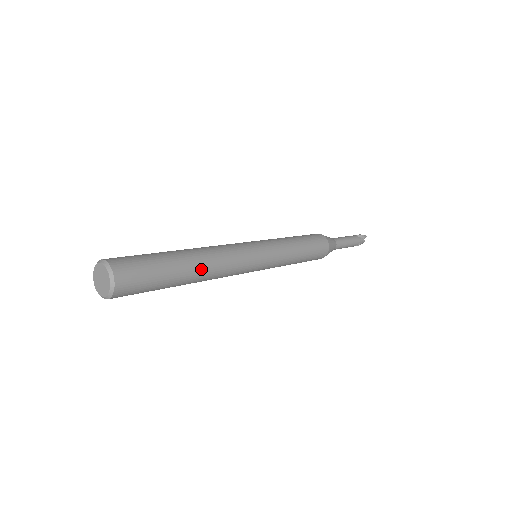
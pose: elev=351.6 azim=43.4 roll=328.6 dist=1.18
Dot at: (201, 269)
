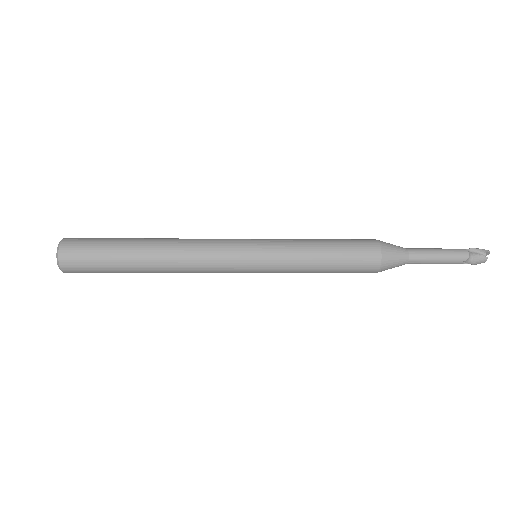
Dot at: (157, 257)
